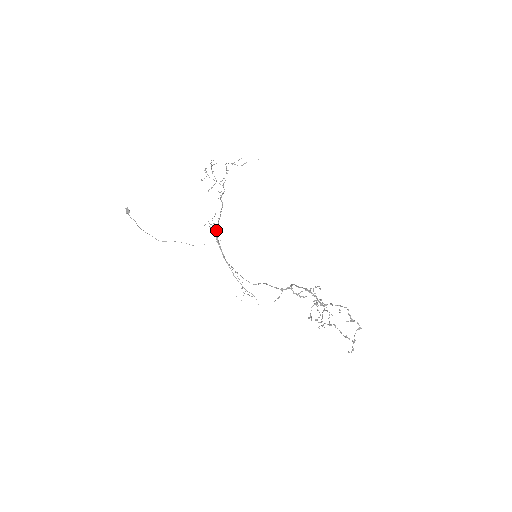
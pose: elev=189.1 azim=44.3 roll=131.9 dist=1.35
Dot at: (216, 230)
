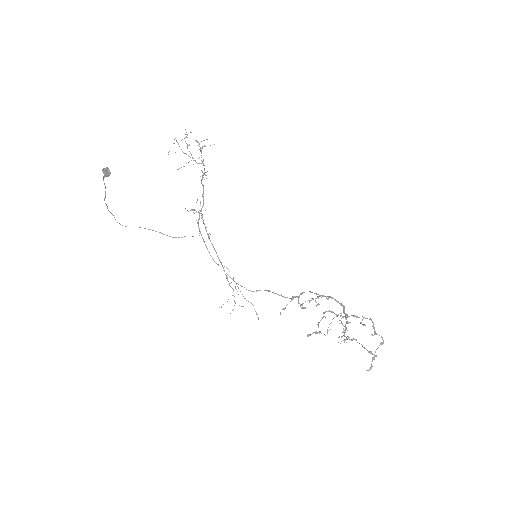
Dot at: (199, 219)
